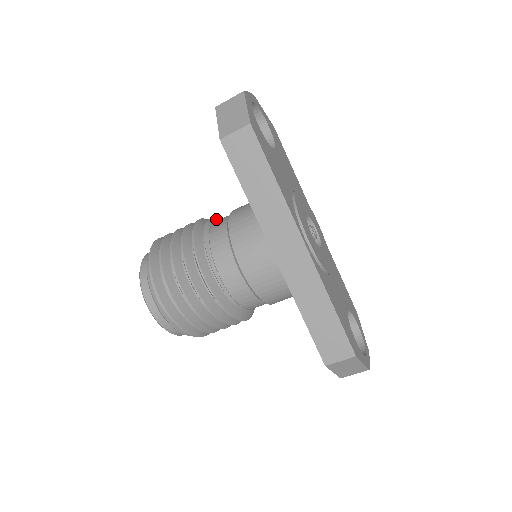
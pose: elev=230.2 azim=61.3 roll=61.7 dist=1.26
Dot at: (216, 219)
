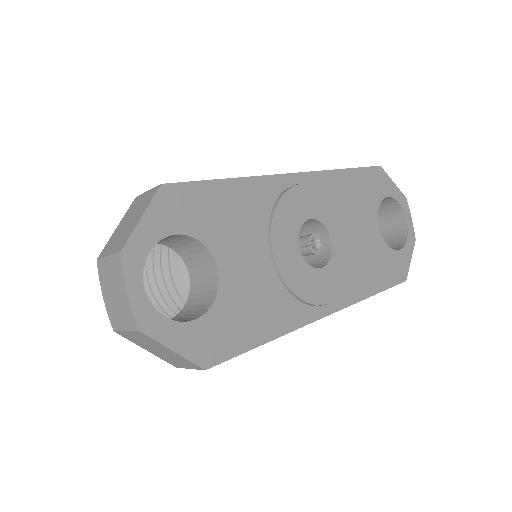
Dot at: occluded
